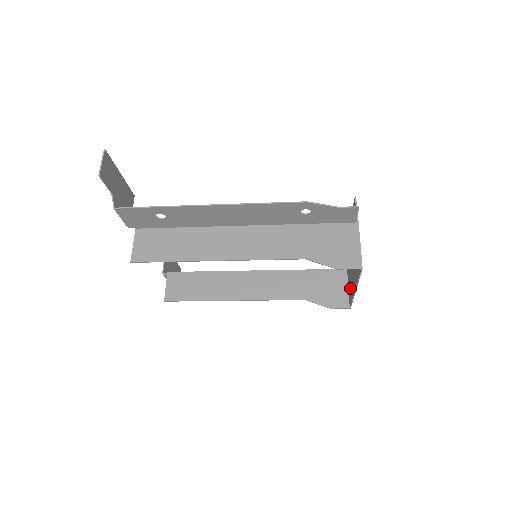
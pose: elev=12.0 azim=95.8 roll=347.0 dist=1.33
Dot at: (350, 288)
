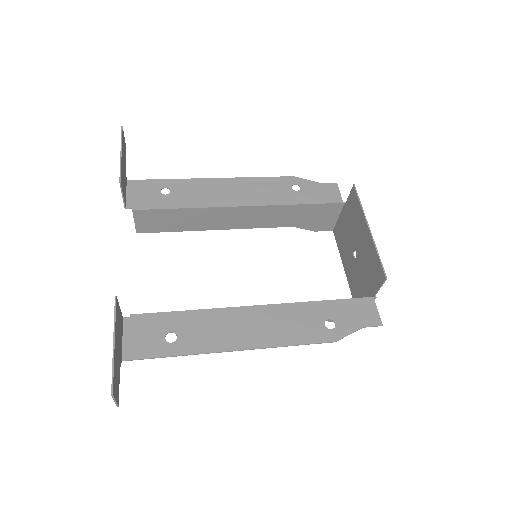
Dot at: (341, 237)
